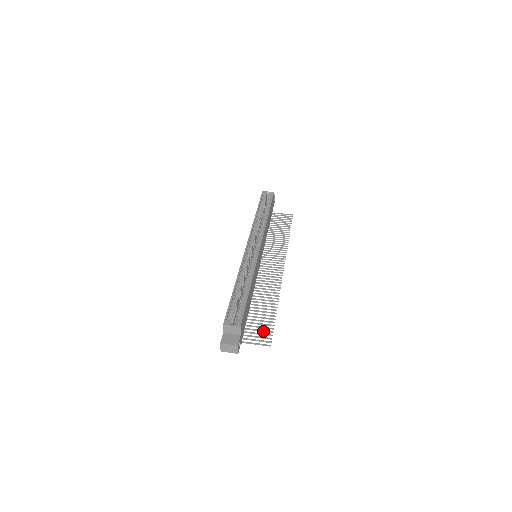
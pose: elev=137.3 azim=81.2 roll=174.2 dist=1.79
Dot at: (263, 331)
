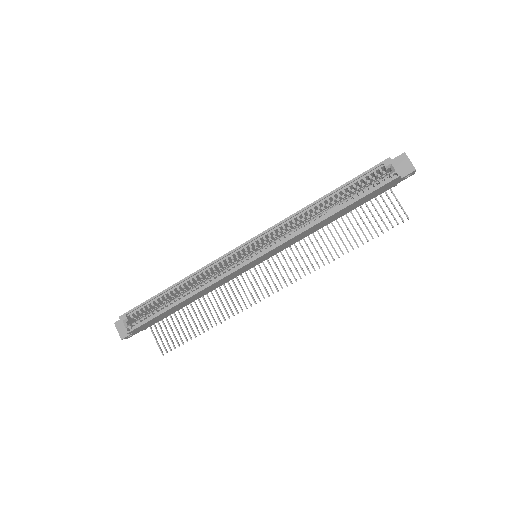
Dot at: (174, 336)
